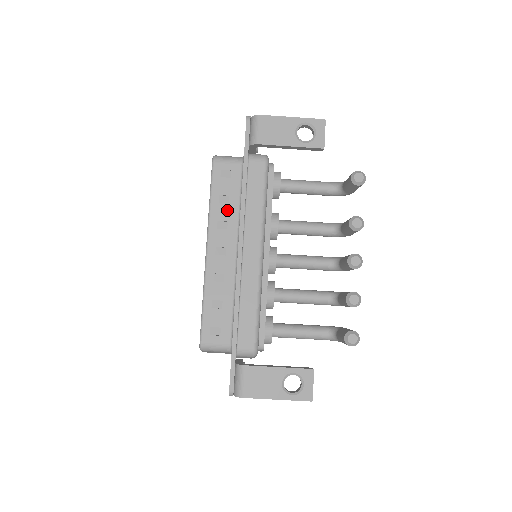
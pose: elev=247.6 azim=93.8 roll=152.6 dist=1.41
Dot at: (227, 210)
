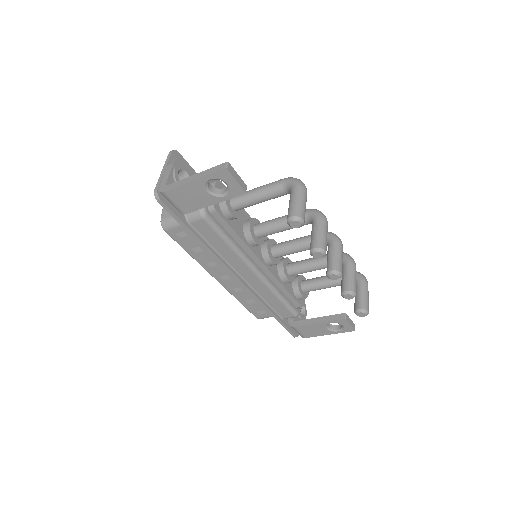
Dot at: (206, 255)
